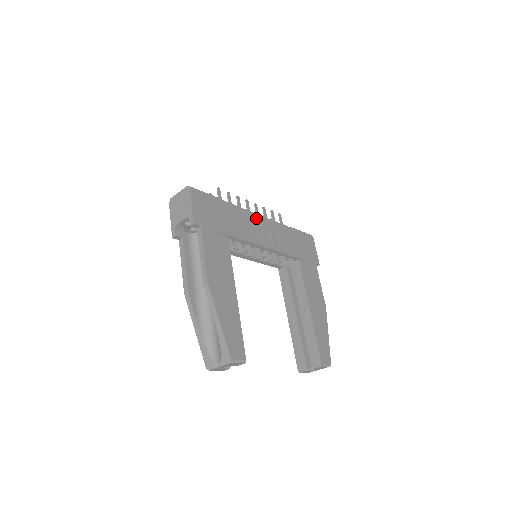
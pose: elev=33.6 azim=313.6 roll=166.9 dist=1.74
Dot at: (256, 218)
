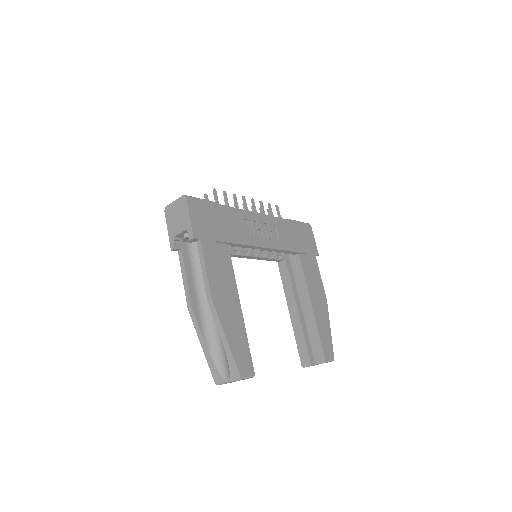
Dot at: (254, 217)
